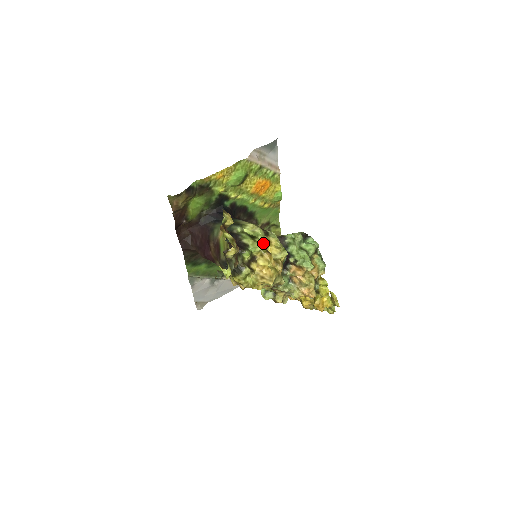
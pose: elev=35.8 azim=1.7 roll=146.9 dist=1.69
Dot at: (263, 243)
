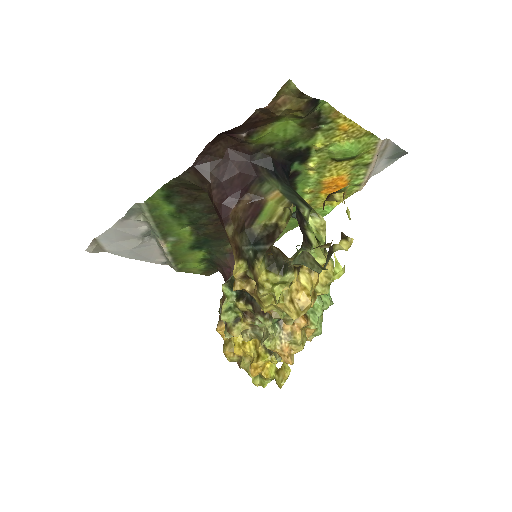
Dot at: occluded
